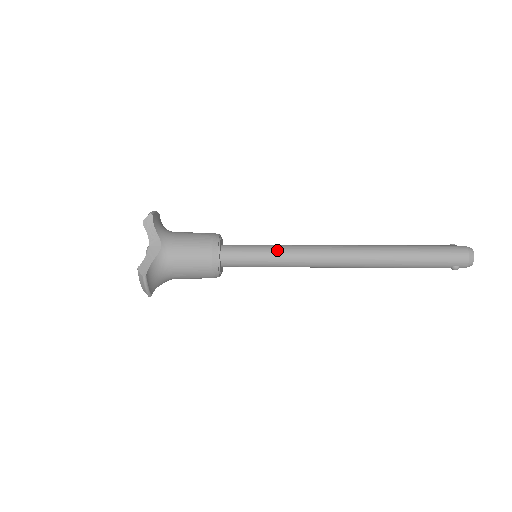
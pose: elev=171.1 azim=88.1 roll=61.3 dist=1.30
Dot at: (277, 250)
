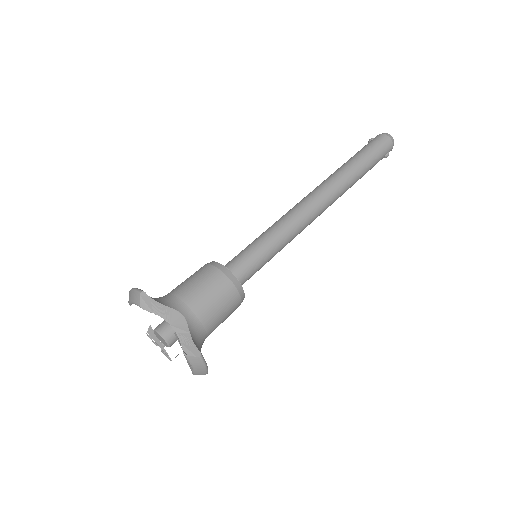
Dot at: (273, 235)
